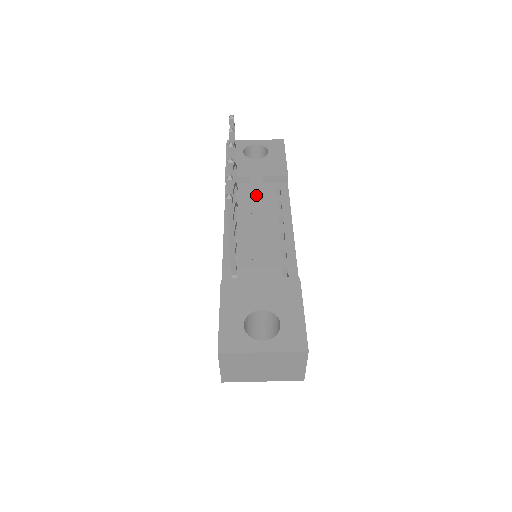
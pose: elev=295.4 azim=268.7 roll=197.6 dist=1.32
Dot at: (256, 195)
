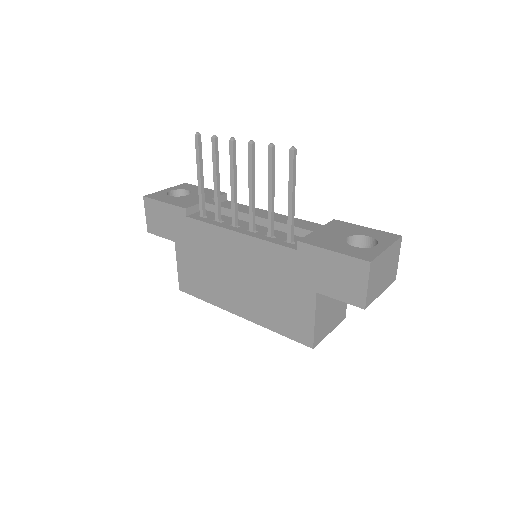
Dot at: (227, 206)
